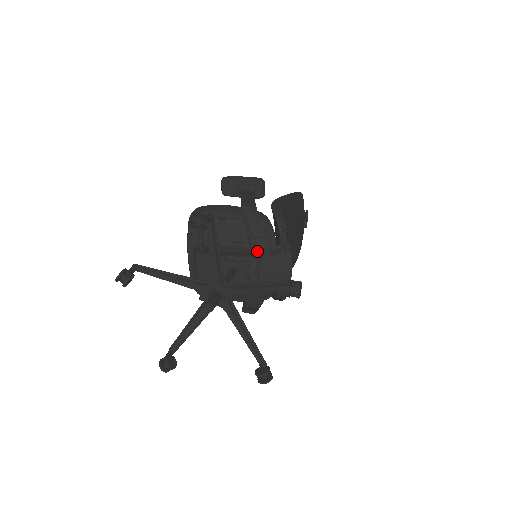
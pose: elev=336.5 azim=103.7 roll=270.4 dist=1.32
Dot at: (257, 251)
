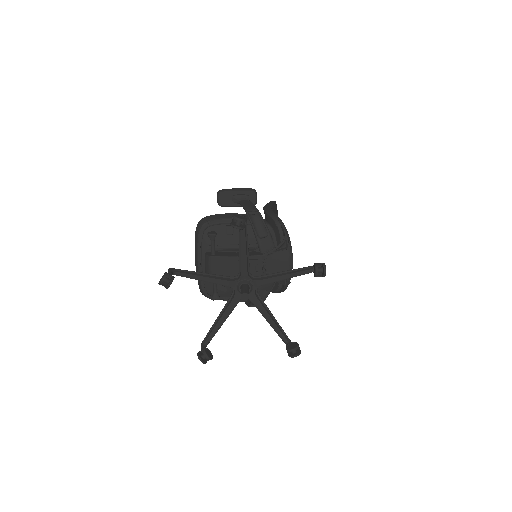
Dot at: (265, 249)
